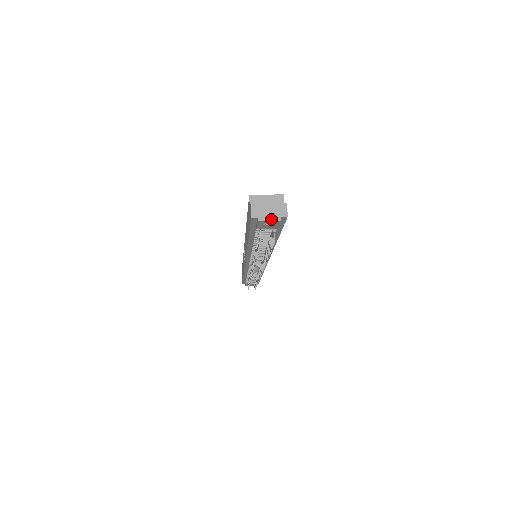
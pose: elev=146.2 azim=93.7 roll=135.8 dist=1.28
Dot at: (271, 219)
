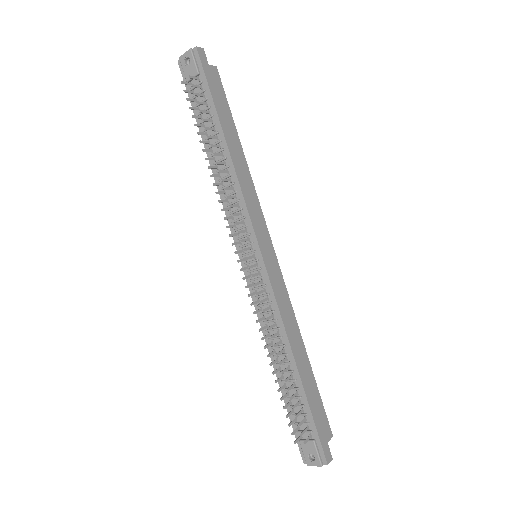
Dot at: (186, 53)
